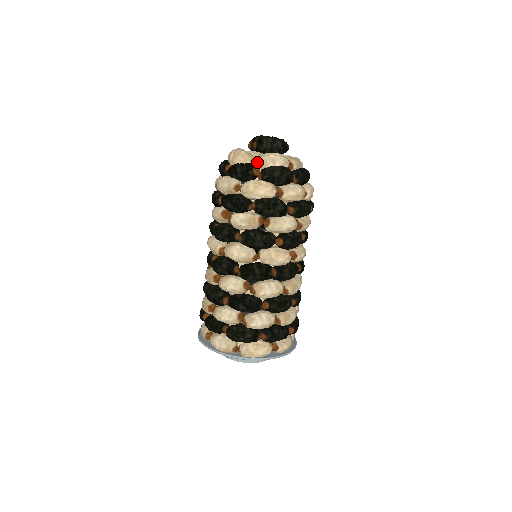
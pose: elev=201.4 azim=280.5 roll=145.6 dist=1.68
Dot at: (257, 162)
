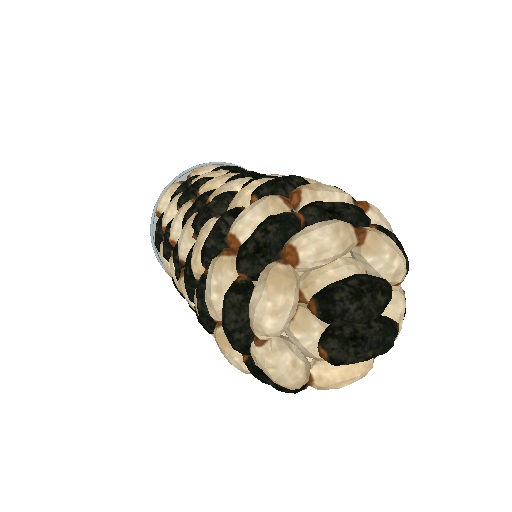
Dot at: occluded
